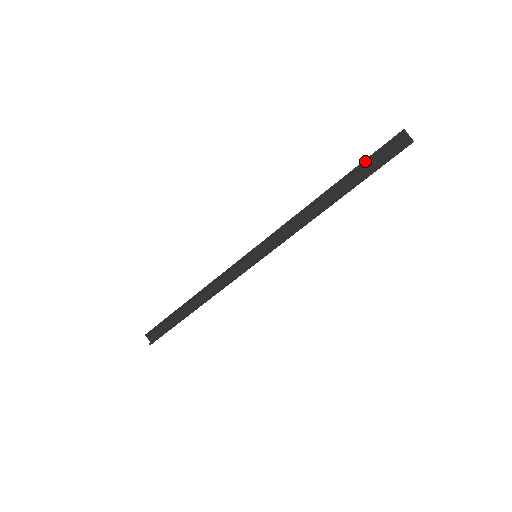
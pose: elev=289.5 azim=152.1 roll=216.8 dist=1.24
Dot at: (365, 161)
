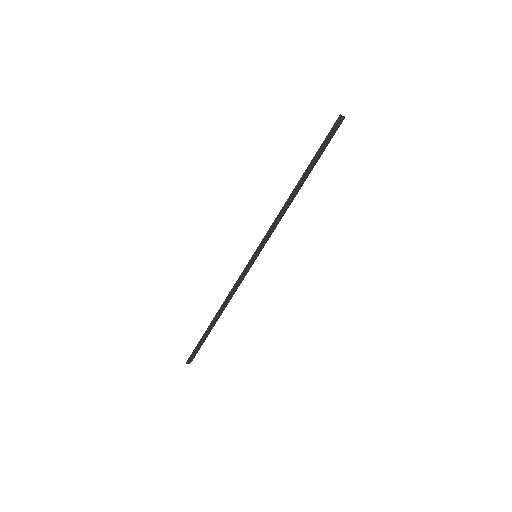
Dot at: occluded
